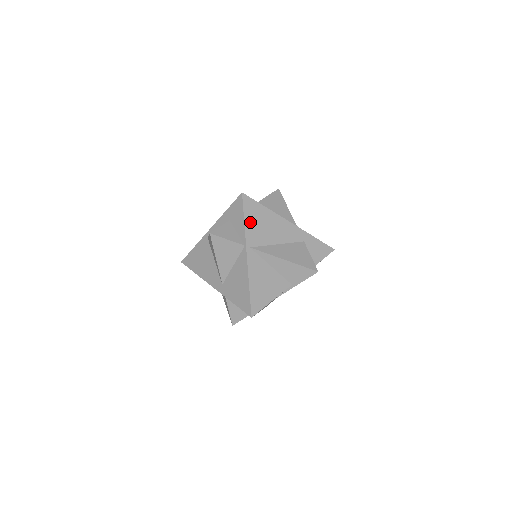
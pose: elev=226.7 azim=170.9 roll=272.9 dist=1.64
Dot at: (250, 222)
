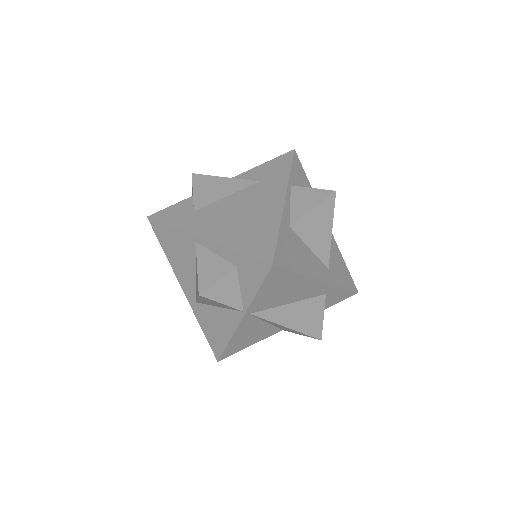
Dot at: (265, 292)
